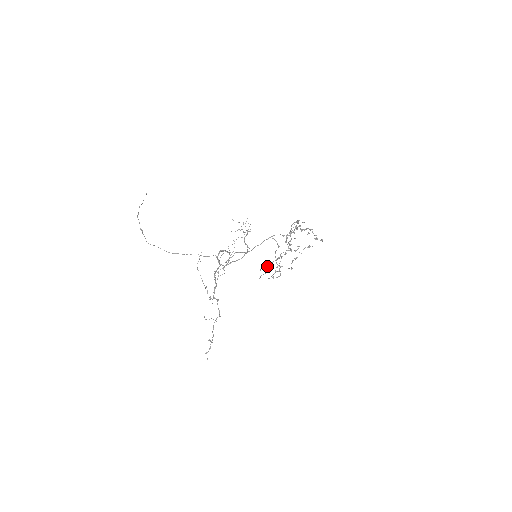
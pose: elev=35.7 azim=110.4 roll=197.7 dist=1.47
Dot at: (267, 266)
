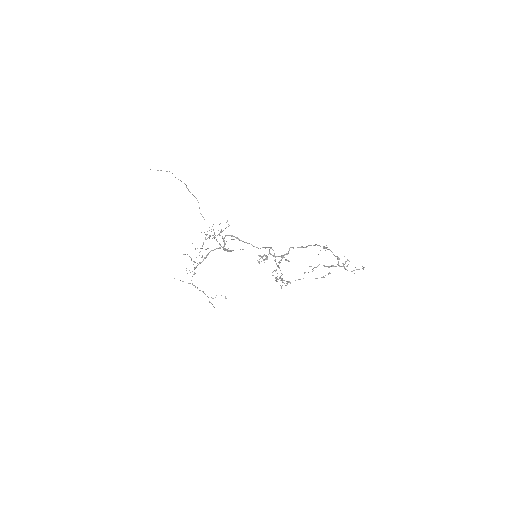
Dot at: (315, 267)
